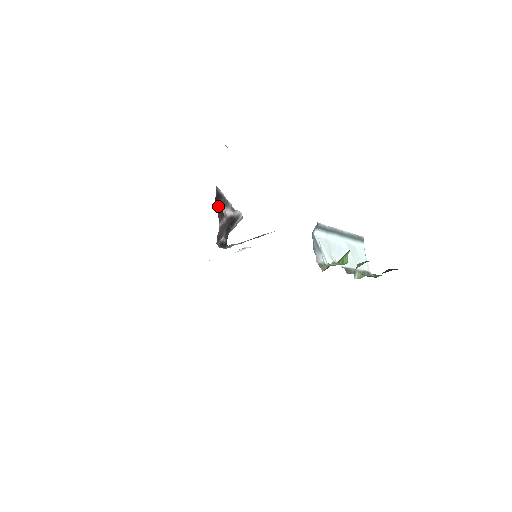
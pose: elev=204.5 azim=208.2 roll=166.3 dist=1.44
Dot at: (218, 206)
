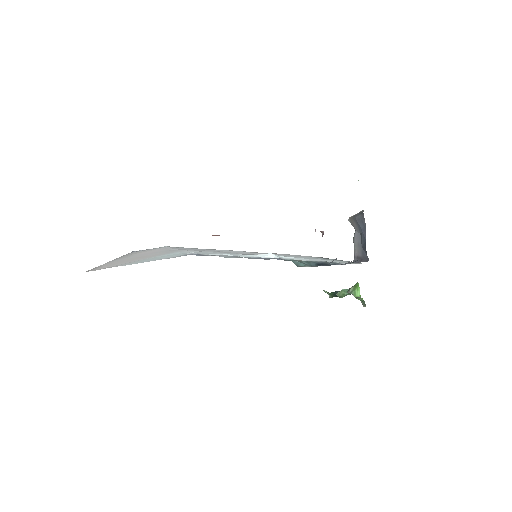
Dot at: occluded
